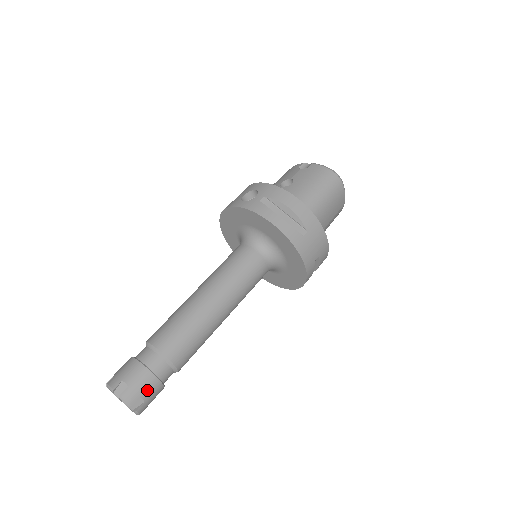
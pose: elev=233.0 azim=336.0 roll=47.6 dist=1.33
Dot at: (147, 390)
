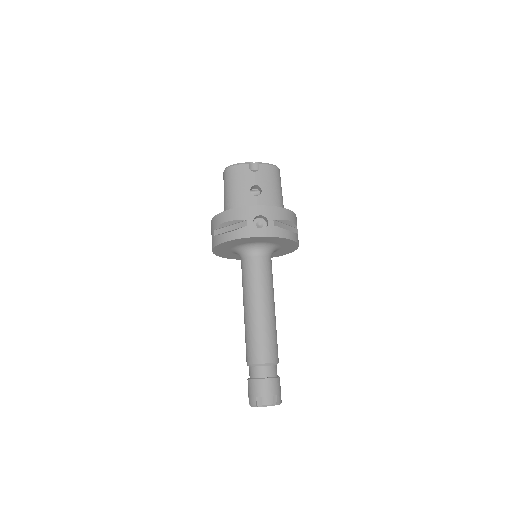
Dot at: (280, 388)
